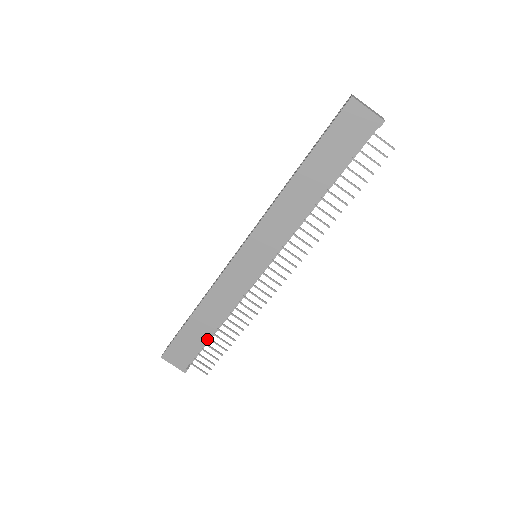
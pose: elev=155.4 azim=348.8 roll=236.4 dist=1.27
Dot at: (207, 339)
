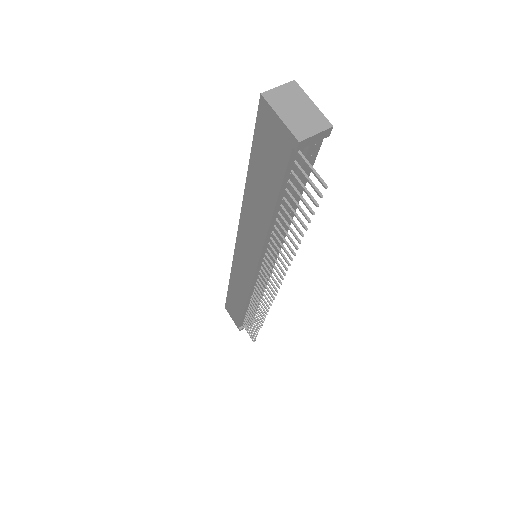
Dot at: (242, 313)
